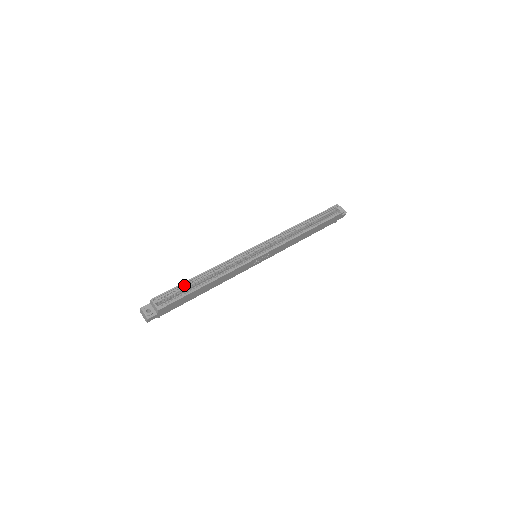
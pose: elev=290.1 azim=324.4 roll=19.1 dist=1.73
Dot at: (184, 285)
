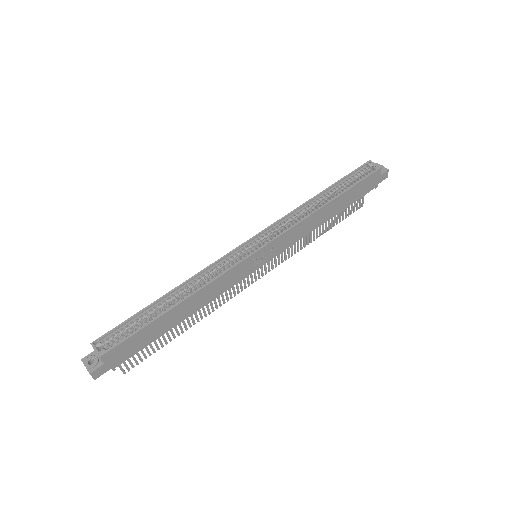
Dot at: (141, 314)
